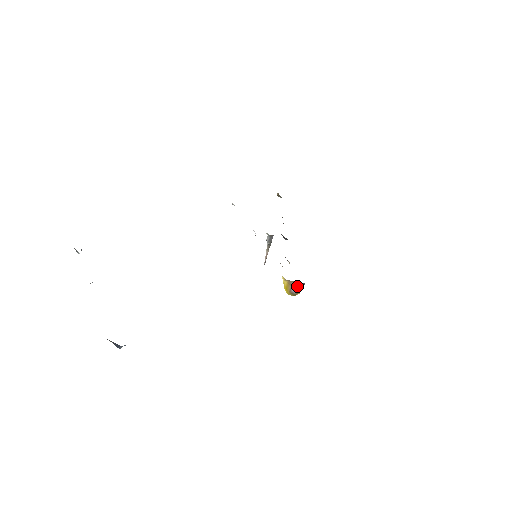
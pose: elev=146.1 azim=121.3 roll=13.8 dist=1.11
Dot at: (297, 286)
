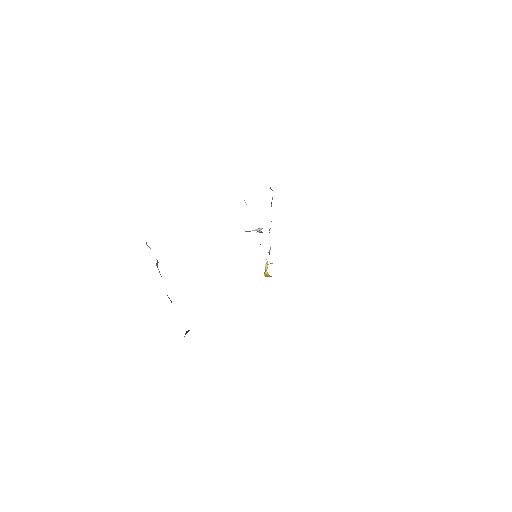
Dot at: occluded
